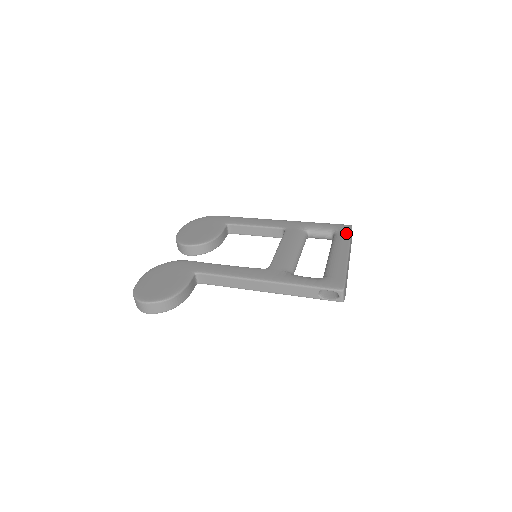
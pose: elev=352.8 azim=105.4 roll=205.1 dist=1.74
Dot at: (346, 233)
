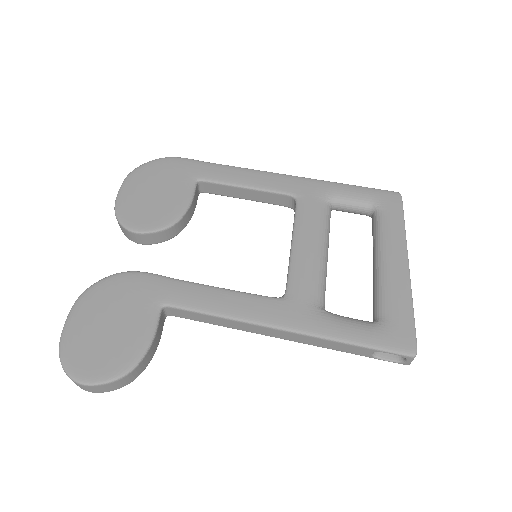
Dot at: (396, 214)
